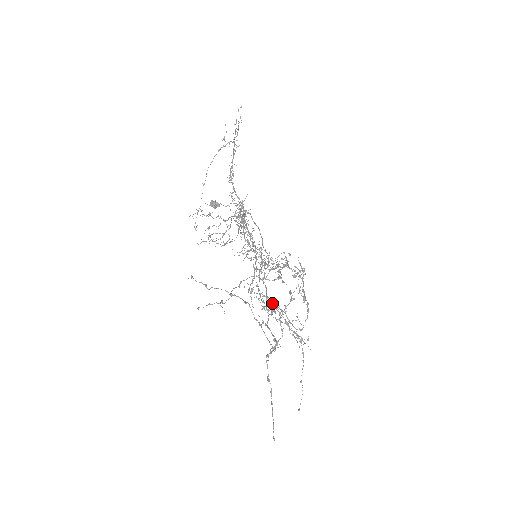
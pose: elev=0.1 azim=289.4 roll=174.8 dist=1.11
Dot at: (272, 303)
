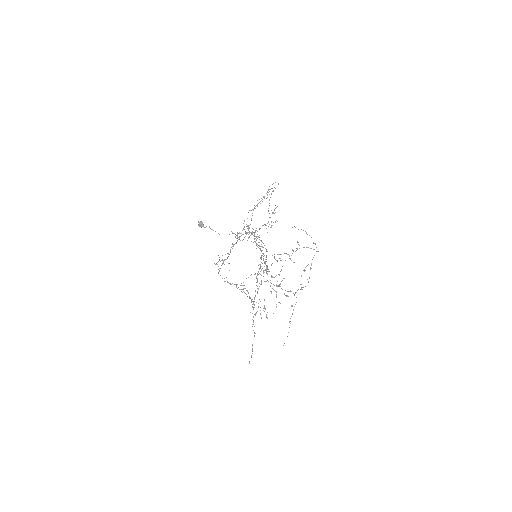
Dot at: (257, 286)
